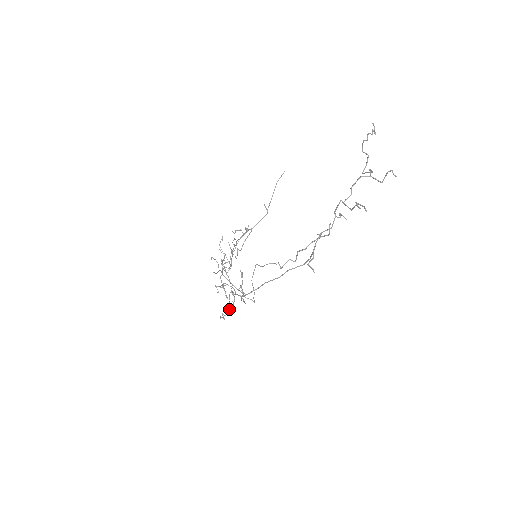
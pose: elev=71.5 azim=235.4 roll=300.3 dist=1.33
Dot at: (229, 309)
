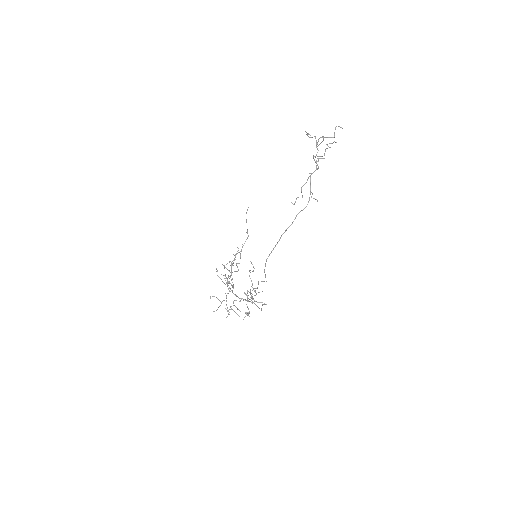
Dot at: (251, 302)
